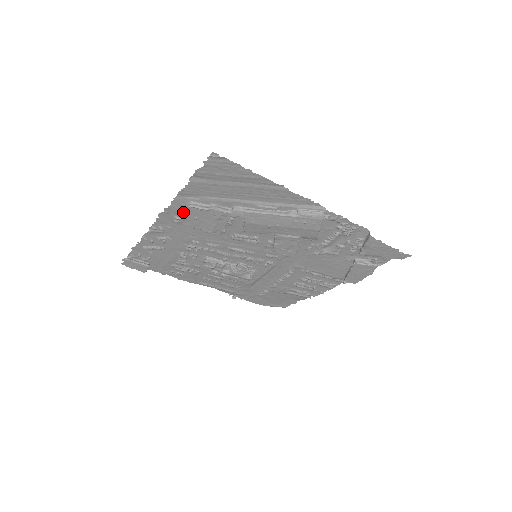
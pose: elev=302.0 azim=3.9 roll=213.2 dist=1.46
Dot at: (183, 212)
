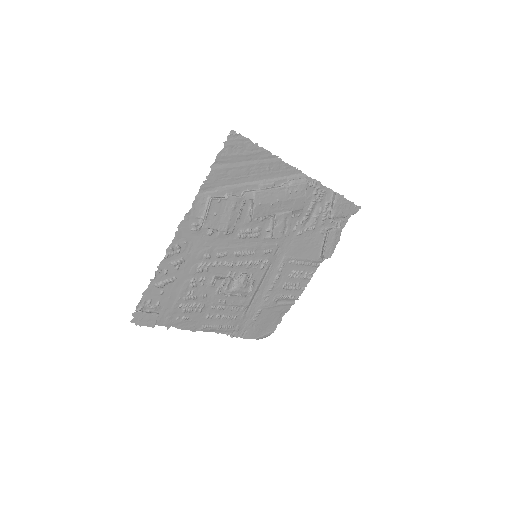
Dot at: (202, 213)
